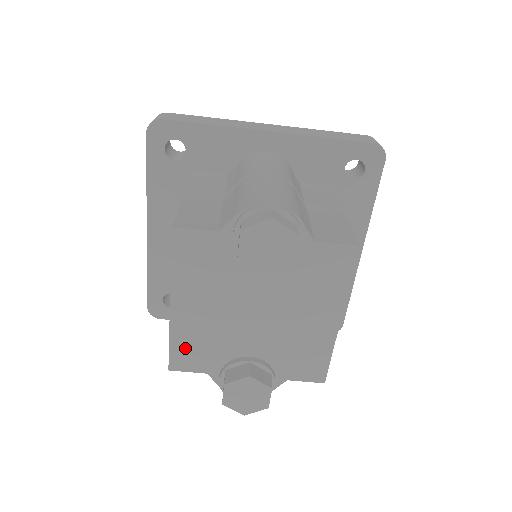
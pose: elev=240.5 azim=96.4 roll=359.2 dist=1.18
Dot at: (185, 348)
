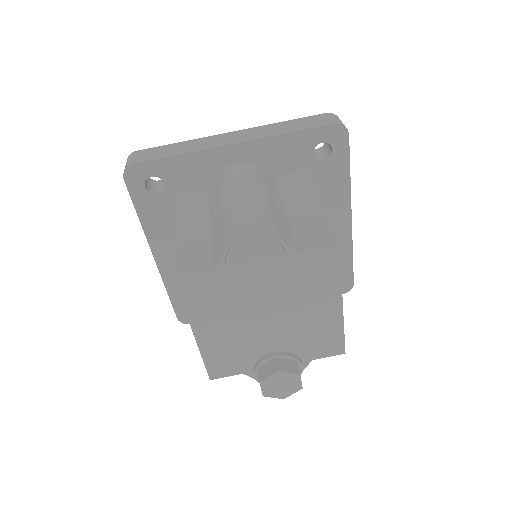
Dot at: (218, 361)
